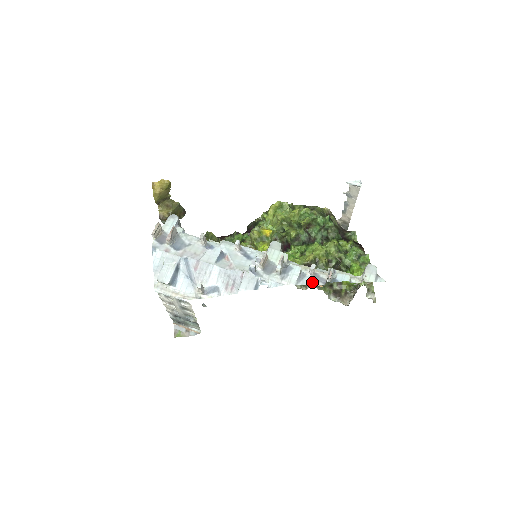
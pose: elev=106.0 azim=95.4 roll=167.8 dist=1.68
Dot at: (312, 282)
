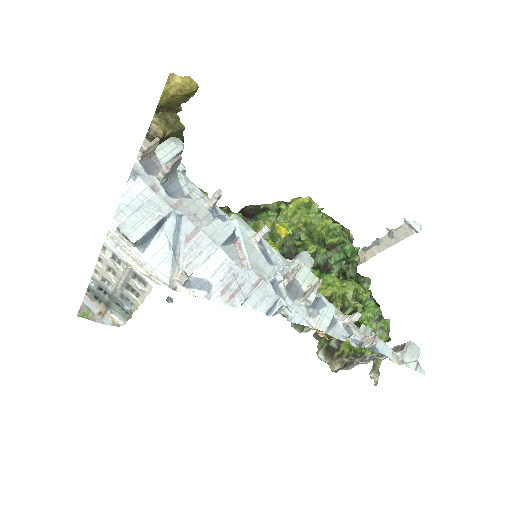
Dot at: occluded
